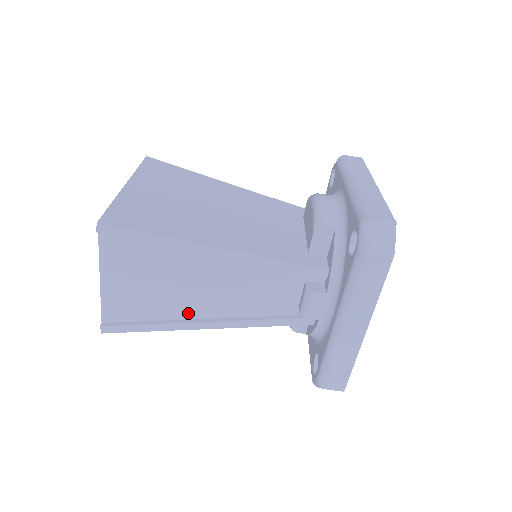
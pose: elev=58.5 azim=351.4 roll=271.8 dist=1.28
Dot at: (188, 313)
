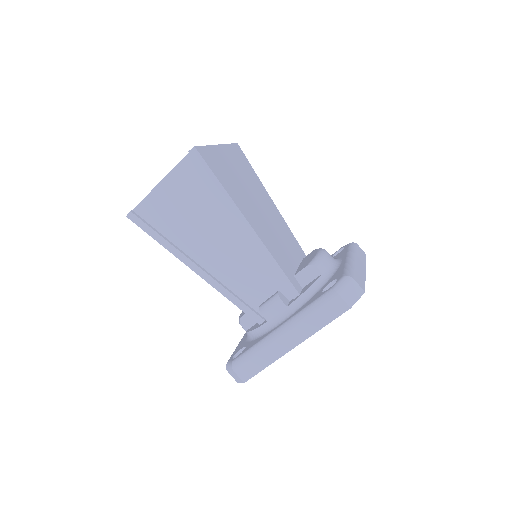
Dot at: (190, 250)
